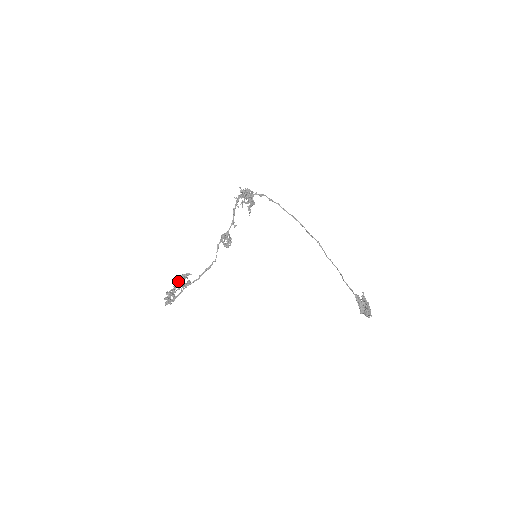
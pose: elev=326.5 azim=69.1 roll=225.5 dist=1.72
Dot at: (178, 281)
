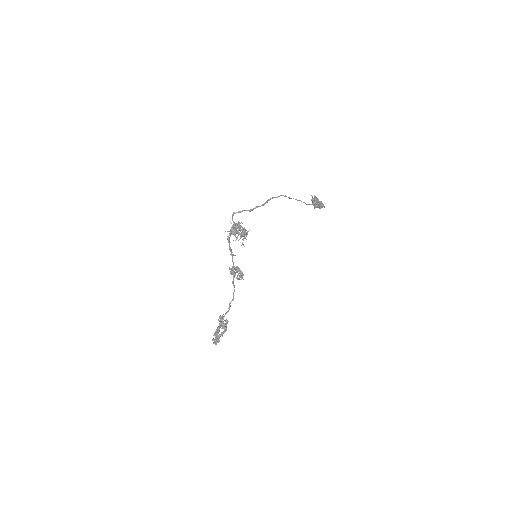
Dot at: occluded
